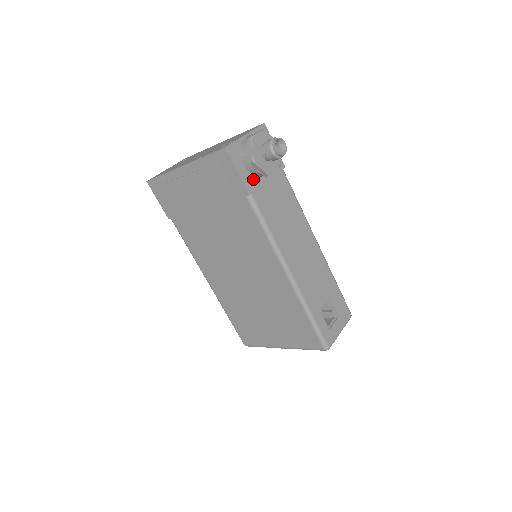
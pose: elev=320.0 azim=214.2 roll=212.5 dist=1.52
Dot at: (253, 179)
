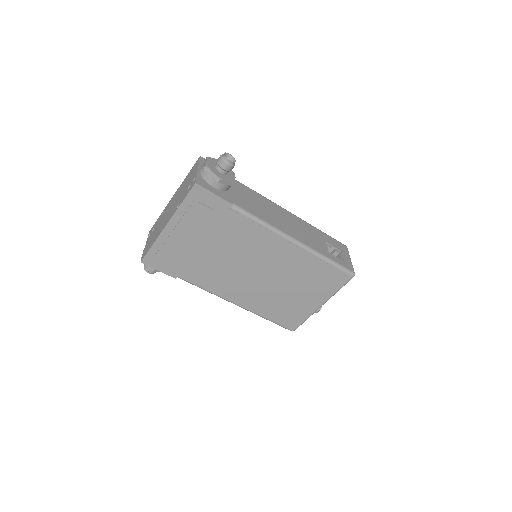
Dot at: (226, 193)
